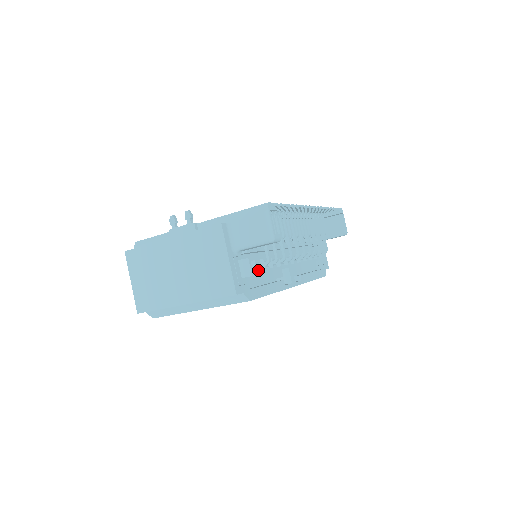
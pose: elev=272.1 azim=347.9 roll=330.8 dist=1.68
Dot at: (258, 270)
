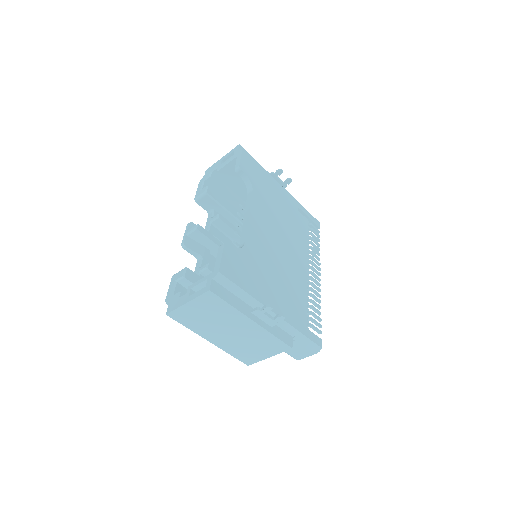
Dot at: occluded
